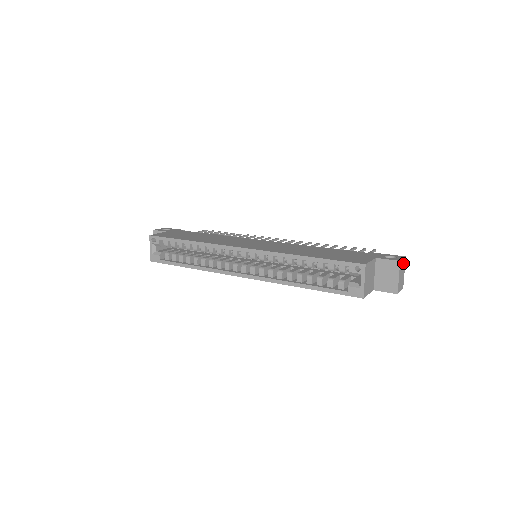
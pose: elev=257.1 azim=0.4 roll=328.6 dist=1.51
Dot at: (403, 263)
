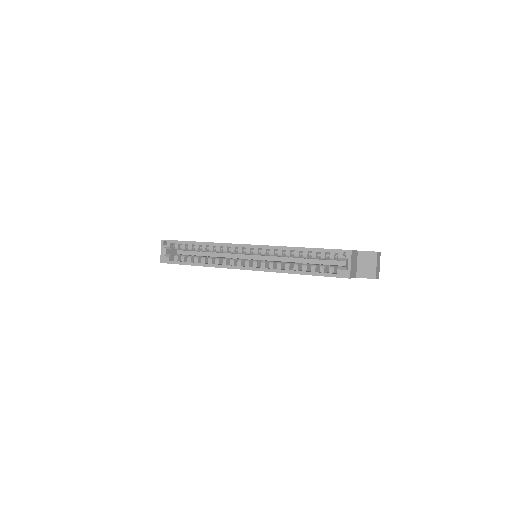
Dot at: (379, 256)
